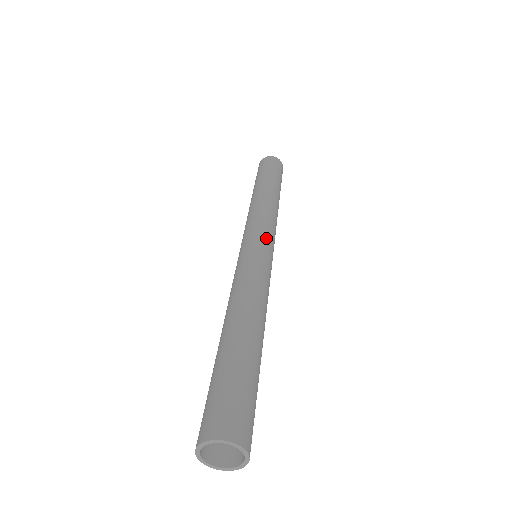
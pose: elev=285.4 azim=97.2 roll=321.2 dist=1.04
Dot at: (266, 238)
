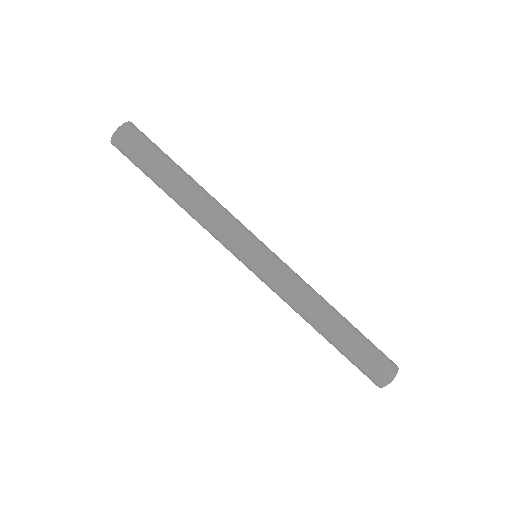
Dot at: (251, 247)
